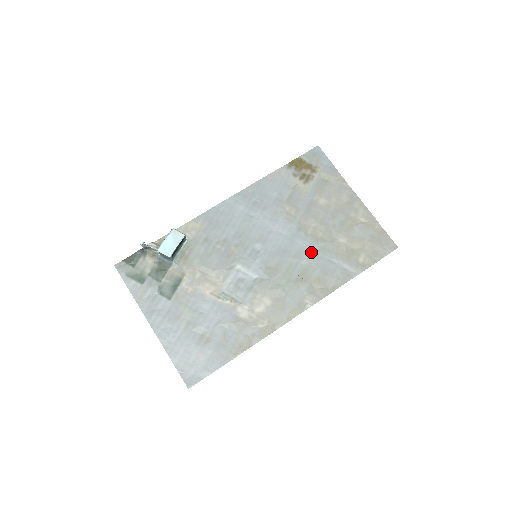
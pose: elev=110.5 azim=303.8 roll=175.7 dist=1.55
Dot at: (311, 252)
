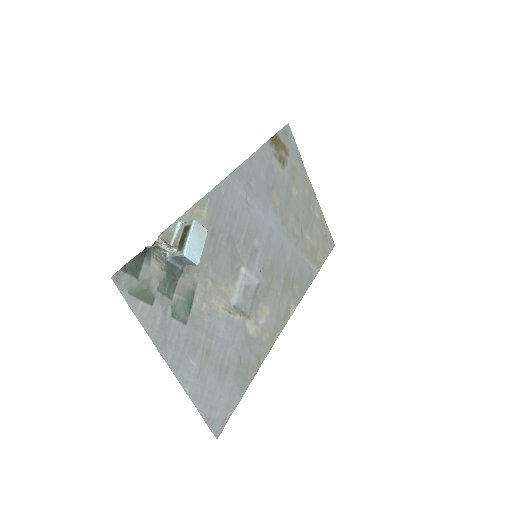
Dot at: (292, 250)
